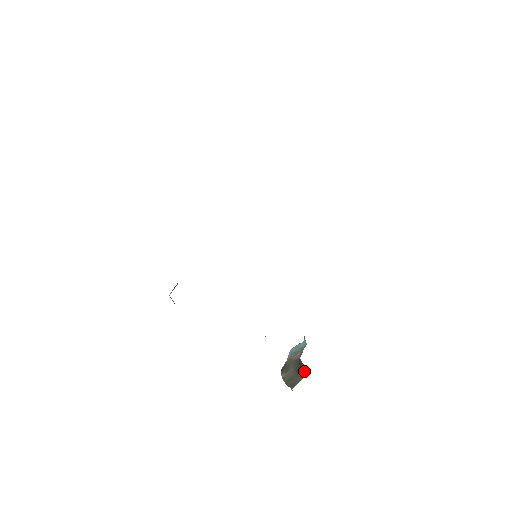
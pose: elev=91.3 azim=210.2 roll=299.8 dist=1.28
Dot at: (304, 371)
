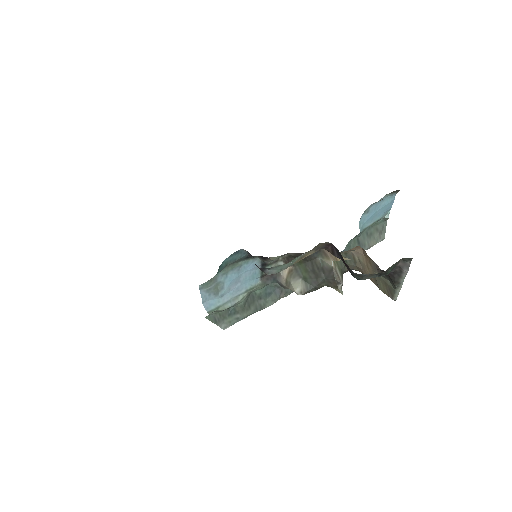
Dot at: occluded
